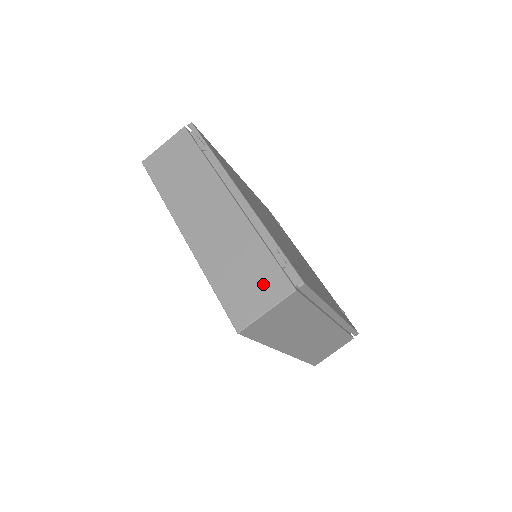
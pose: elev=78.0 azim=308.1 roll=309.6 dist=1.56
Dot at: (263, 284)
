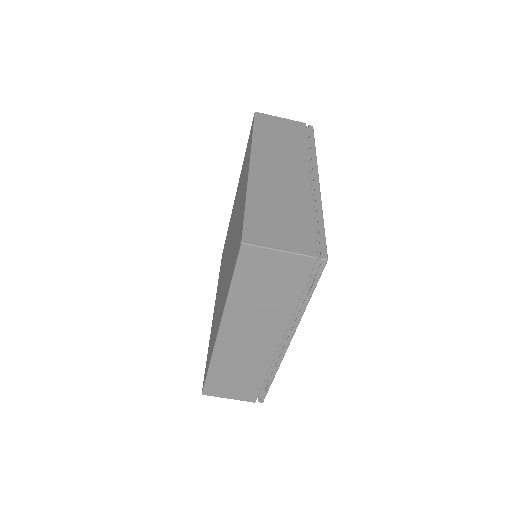
Dot at: (241, 390)
